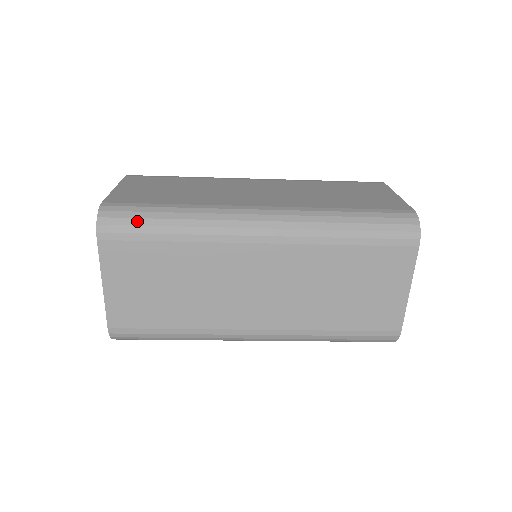
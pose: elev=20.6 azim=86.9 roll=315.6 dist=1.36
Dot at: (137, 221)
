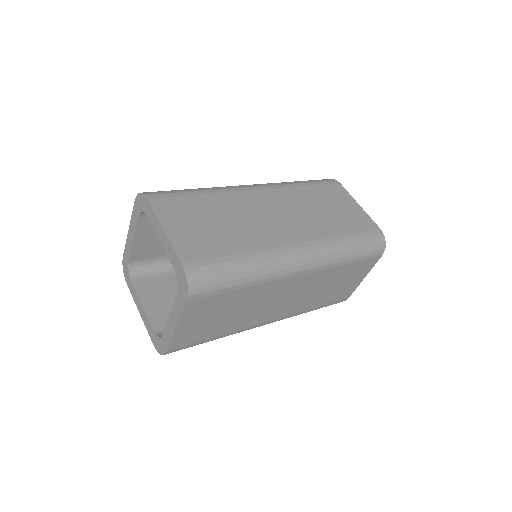
Dot at: (219, 279)
